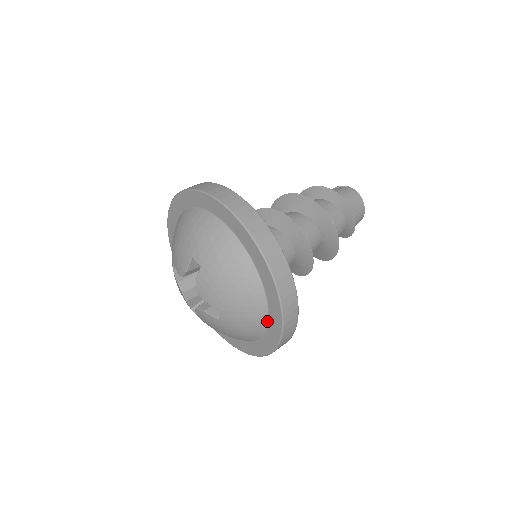
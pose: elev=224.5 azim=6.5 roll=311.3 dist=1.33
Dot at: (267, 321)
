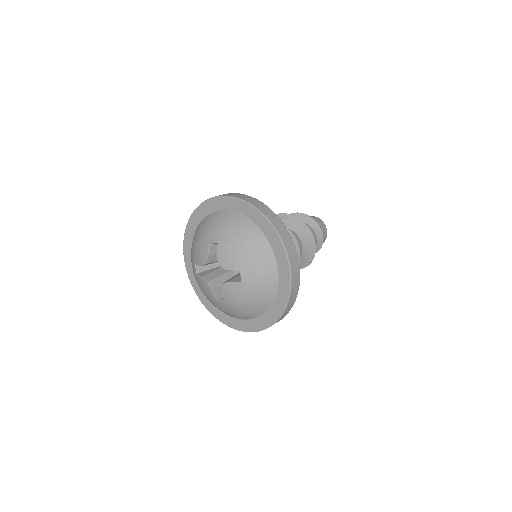
Dot at: (277, 269)
